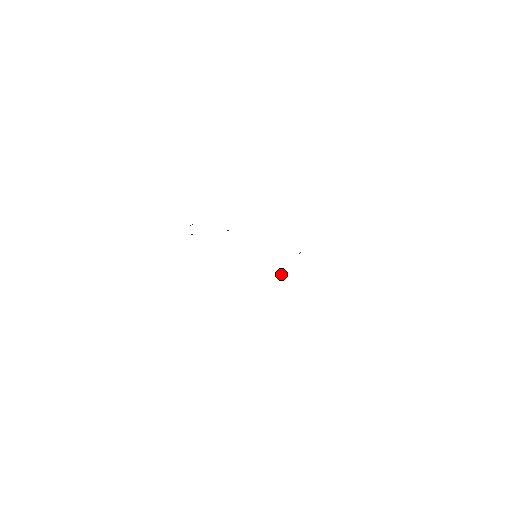
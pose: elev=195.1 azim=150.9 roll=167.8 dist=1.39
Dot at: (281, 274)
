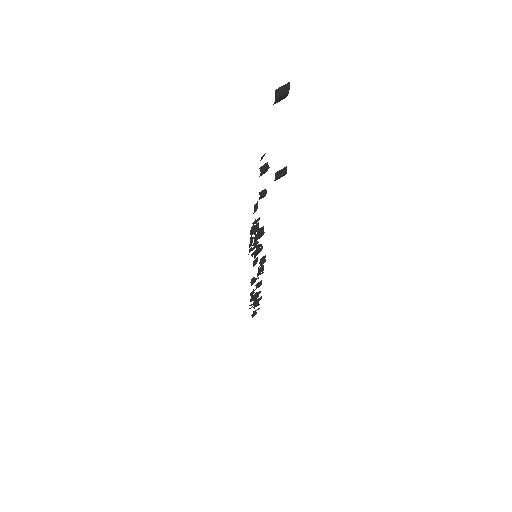
Dot at: (258, 278)
